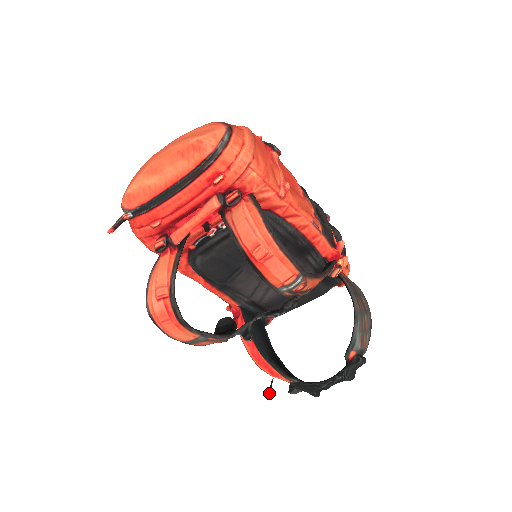
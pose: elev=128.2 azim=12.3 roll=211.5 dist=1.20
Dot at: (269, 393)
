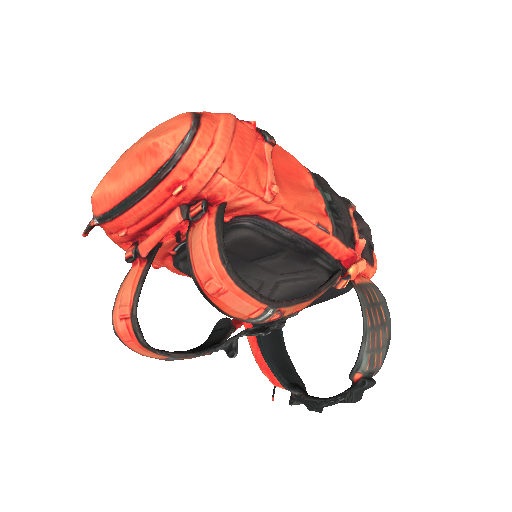
Dot at: (272, 398)
